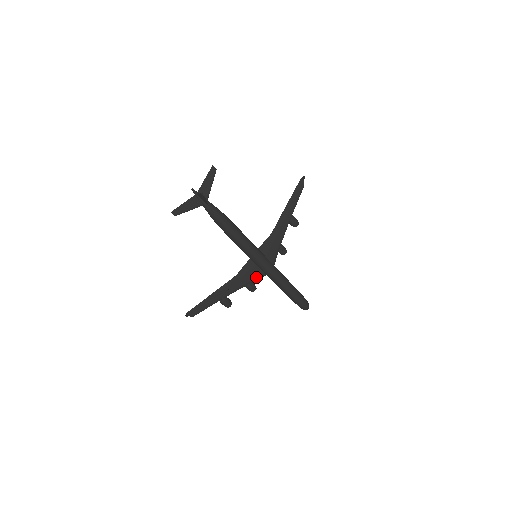
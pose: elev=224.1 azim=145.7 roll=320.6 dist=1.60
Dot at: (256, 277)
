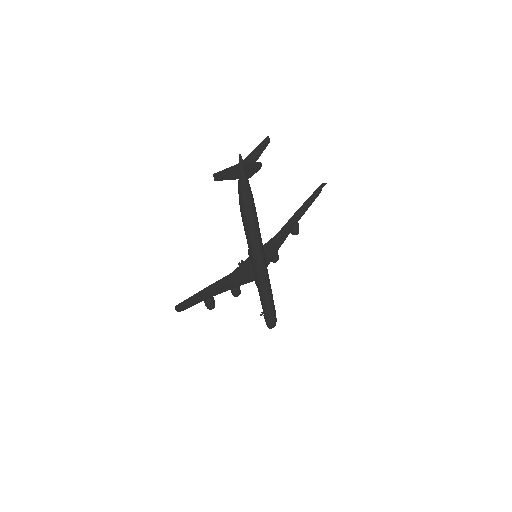
Dot at: (246, 280)
